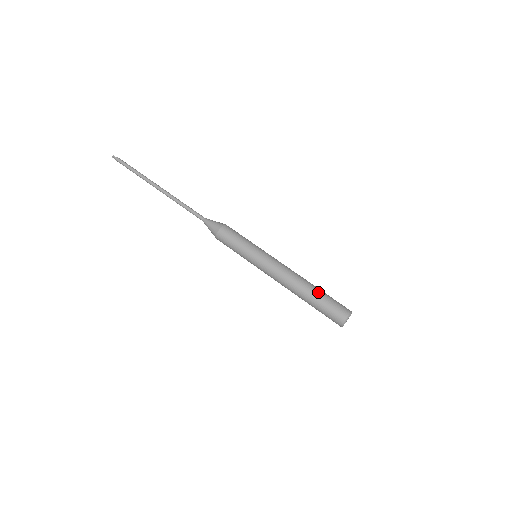
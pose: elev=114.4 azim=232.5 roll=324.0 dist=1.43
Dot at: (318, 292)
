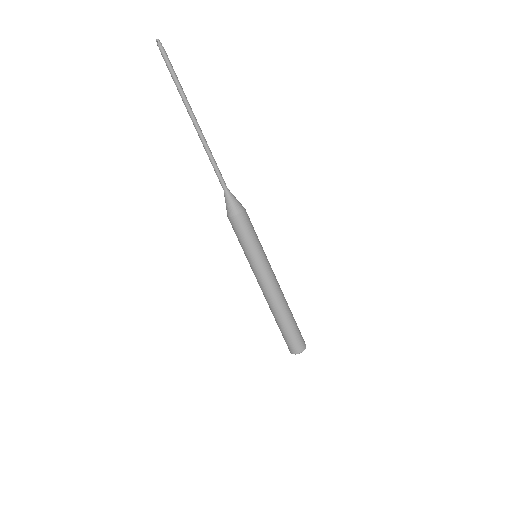
Dot at: (283, 324)
